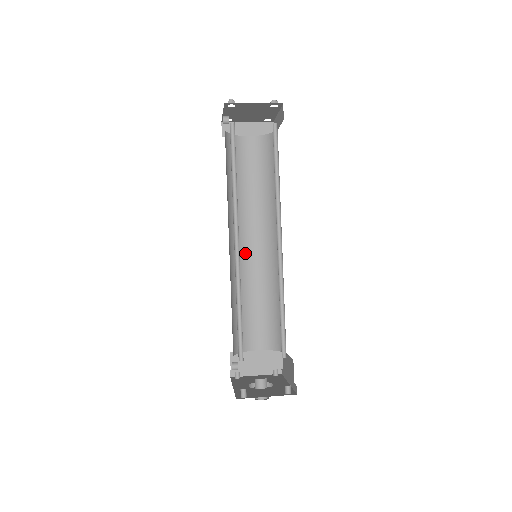
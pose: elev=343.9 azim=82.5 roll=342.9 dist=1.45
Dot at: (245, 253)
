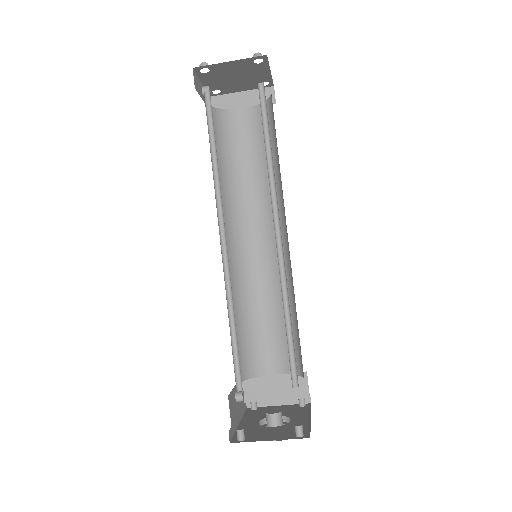
Dot at: (250, 253)
